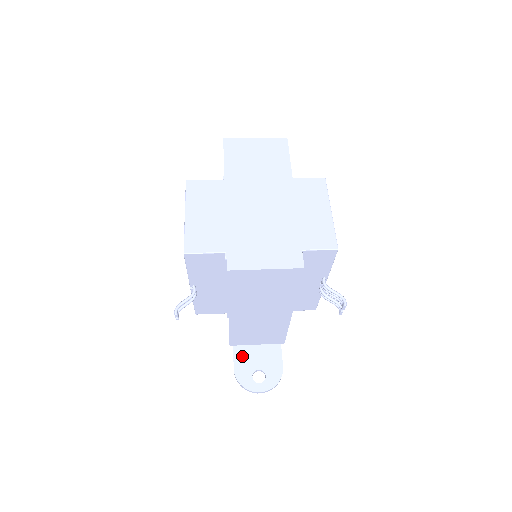
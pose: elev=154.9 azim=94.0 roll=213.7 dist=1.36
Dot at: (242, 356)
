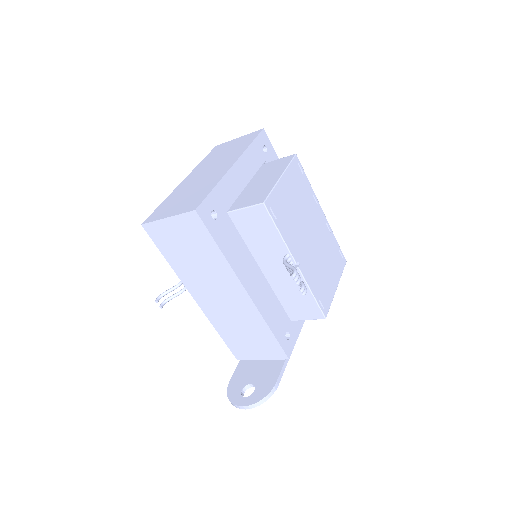
Dot at: (243, 370)
